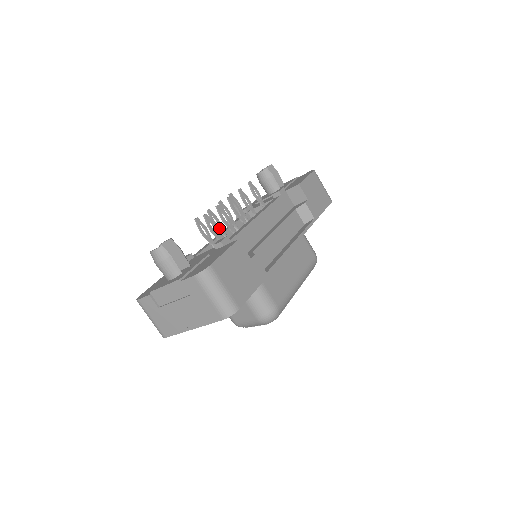
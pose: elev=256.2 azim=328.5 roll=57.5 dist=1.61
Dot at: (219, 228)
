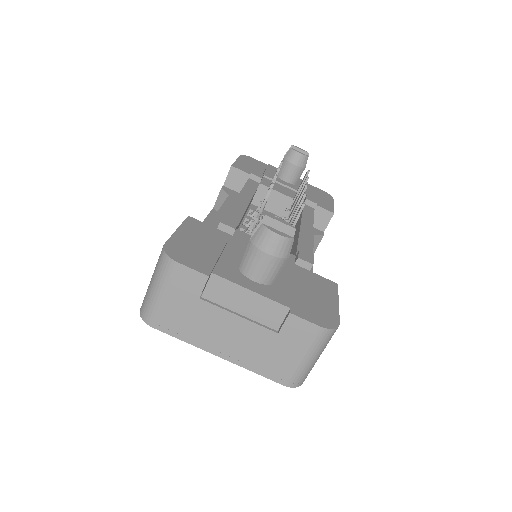
Dot at: occluded
